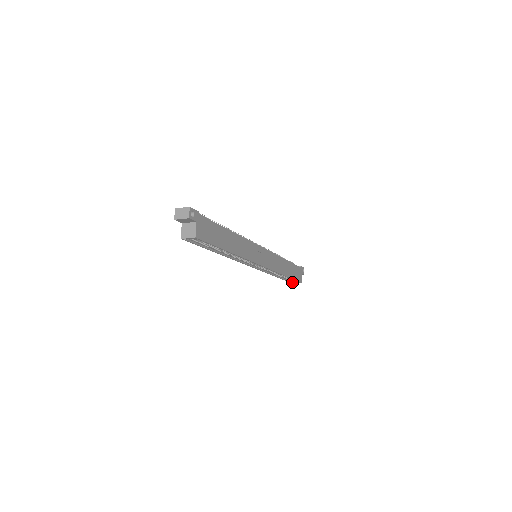
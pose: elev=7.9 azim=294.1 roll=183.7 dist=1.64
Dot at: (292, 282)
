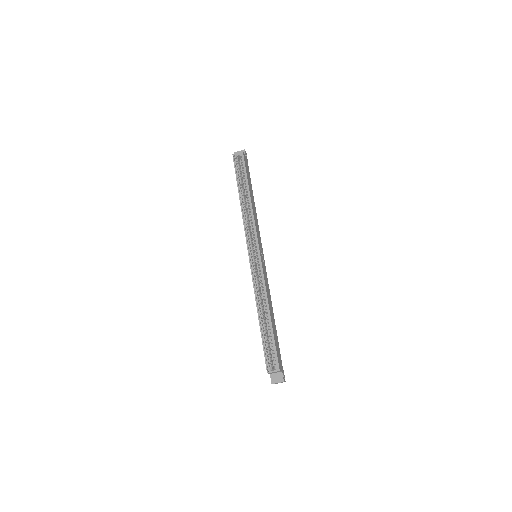
Dot at: (268, 367)
